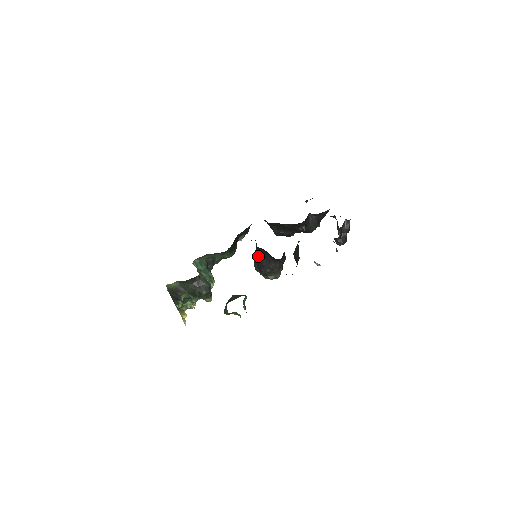
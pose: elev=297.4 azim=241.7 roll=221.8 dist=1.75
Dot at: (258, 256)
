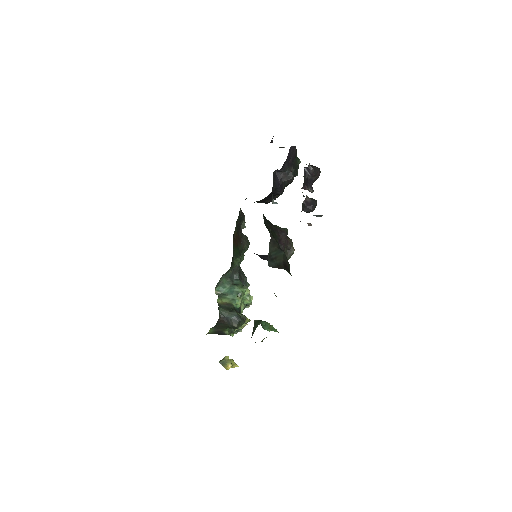
Dot at: occluded
